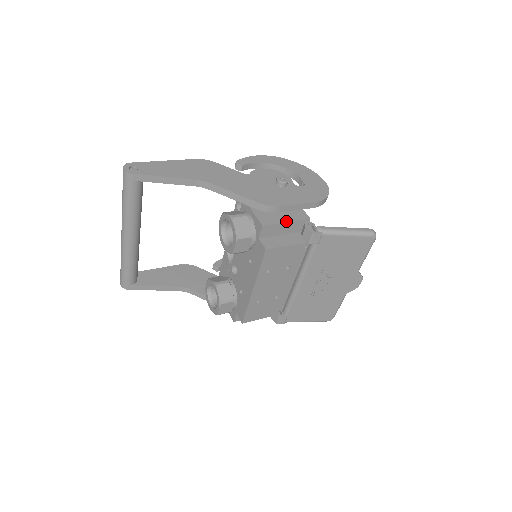
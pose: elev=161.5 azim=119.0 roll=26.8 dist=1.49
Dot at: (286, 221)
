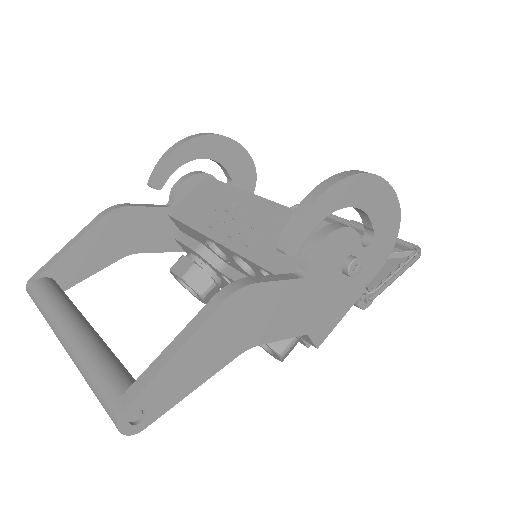
Dot at: (341, 318)
